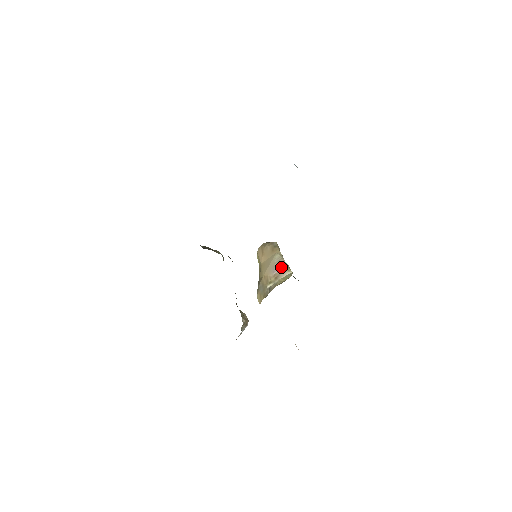
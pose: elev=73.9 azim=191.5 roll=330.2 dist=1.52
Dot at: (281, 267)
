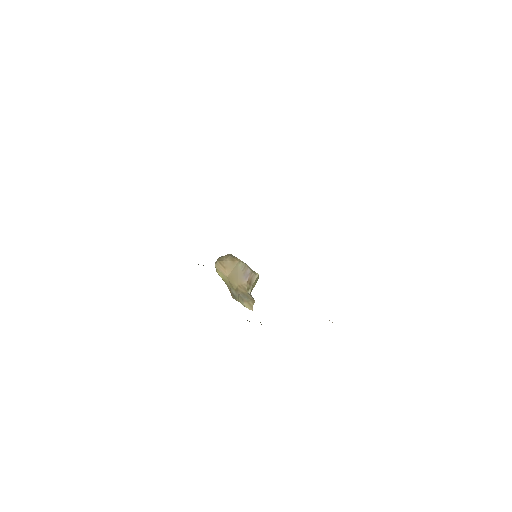
Dot at: (249, 272)
